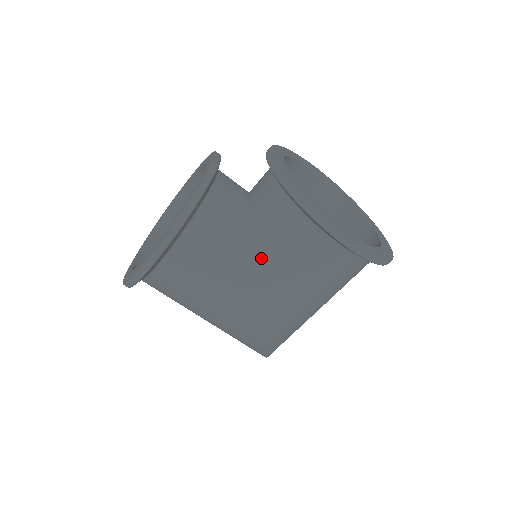
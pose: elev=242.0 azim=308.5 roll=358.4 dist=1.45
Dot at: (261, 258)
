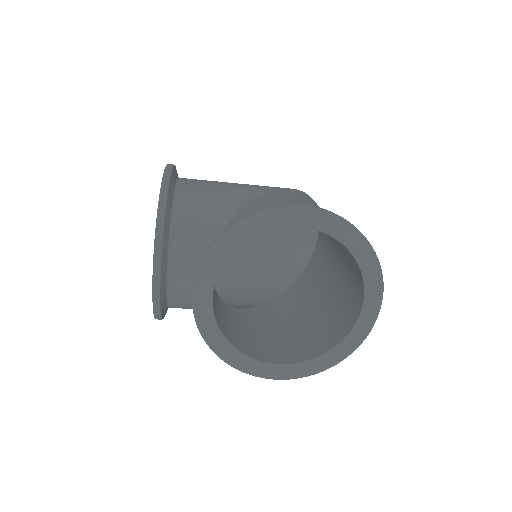
Dot at: occluded
